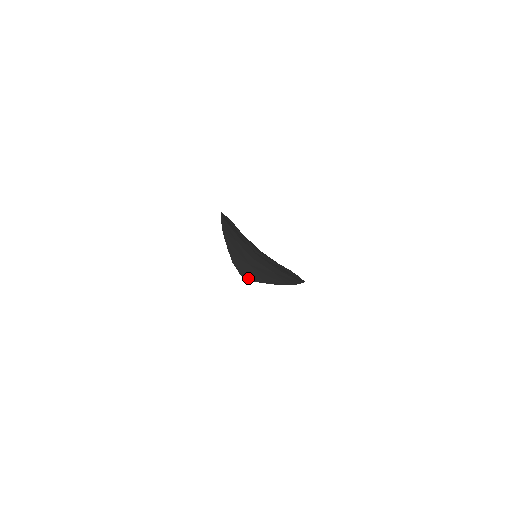
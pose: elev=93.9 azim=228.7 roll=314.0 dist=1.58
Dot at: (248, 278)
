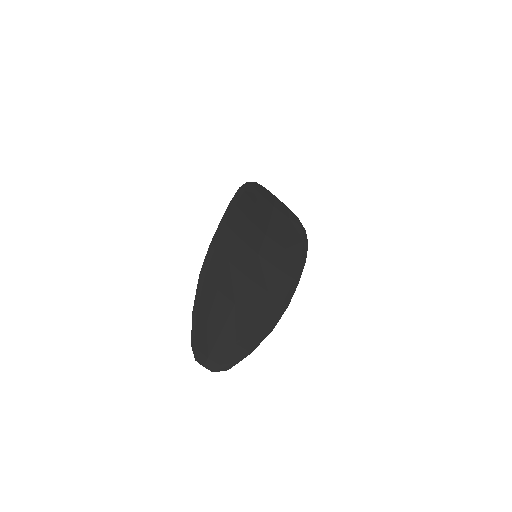
Dot at: (280, 202)
